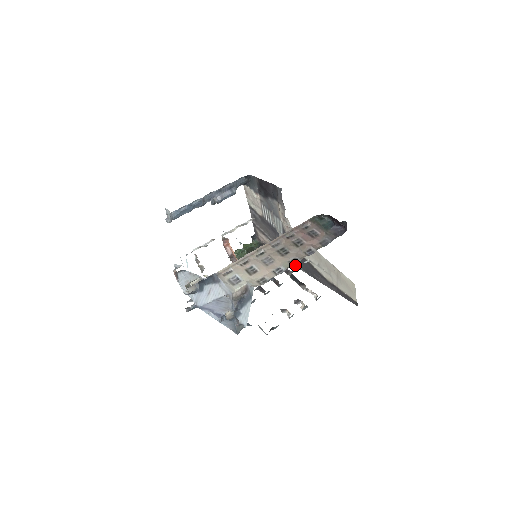
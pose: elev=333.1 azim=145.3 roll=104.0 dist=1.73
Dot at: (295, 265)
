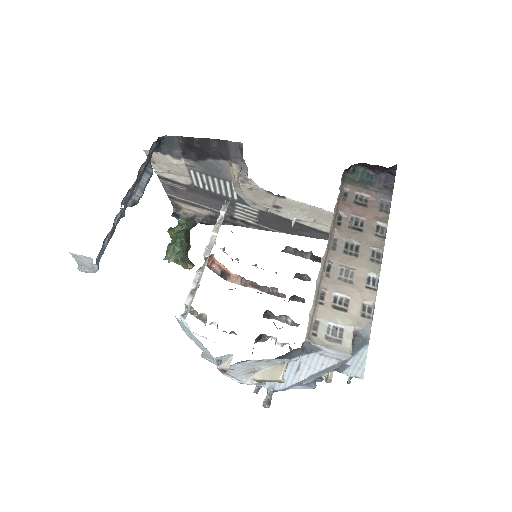
Dot at: (263, 229)
